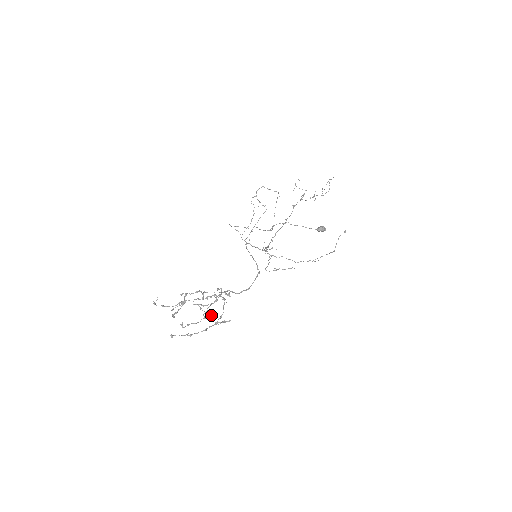
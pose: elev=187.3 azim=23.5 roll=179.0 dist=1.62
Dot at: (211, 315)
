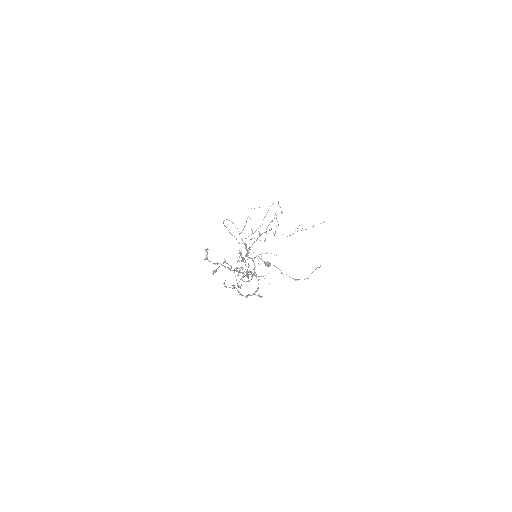
Dot at: (240, 287)
